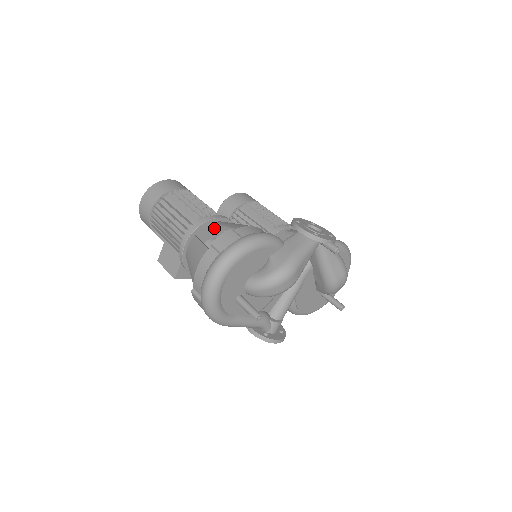
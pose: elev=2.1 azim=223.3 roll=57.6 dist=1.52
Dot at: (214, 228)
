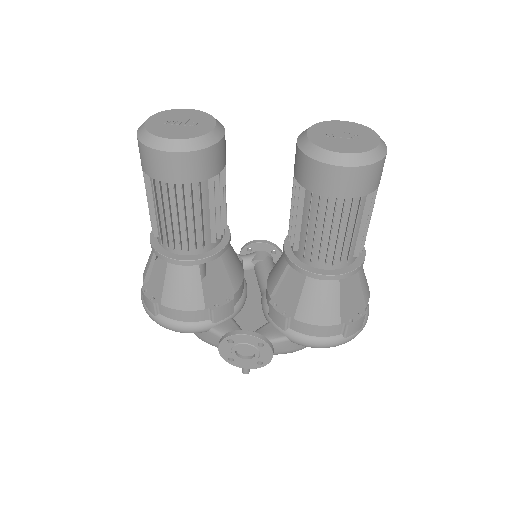
Dot at: occluded
